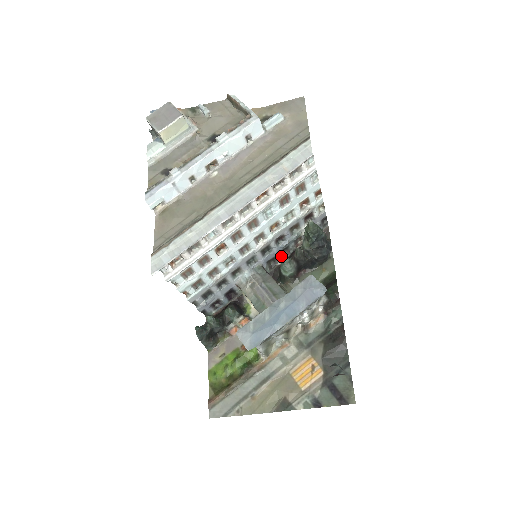
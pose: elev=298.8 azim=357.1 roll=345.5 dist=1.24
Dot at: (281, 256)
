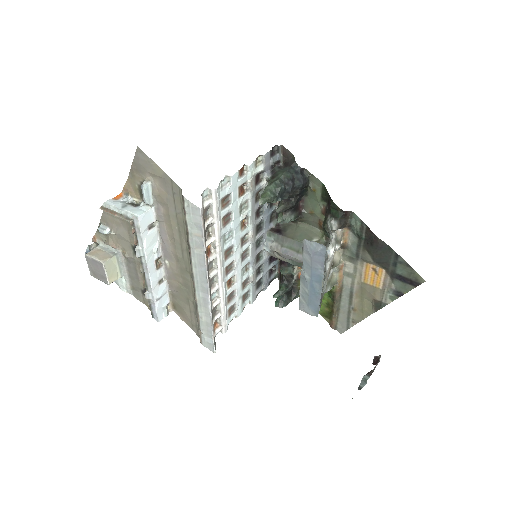
Dot at: (274, 205)
